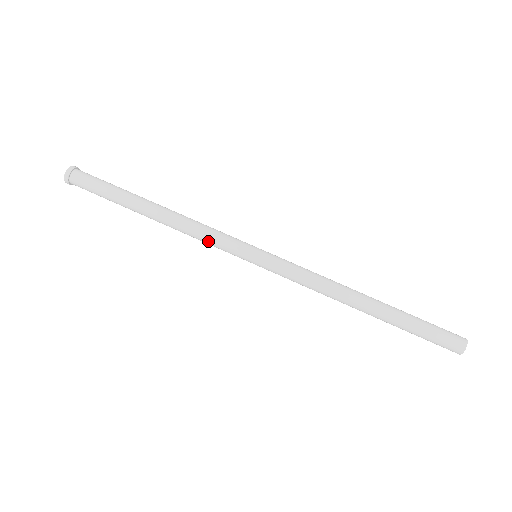
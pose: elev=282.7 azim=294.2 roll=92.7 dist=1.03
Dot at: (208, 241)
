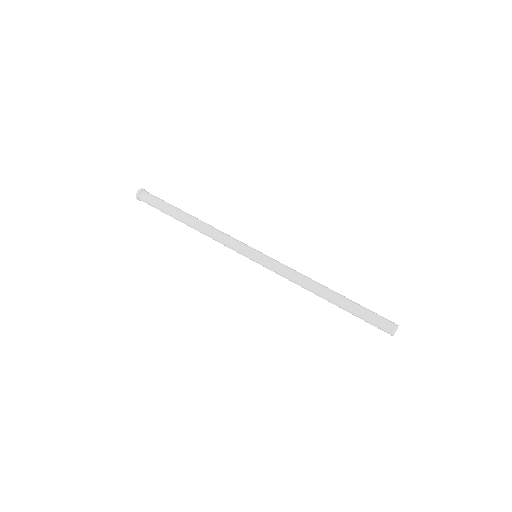
Dot at: (224, 245)
